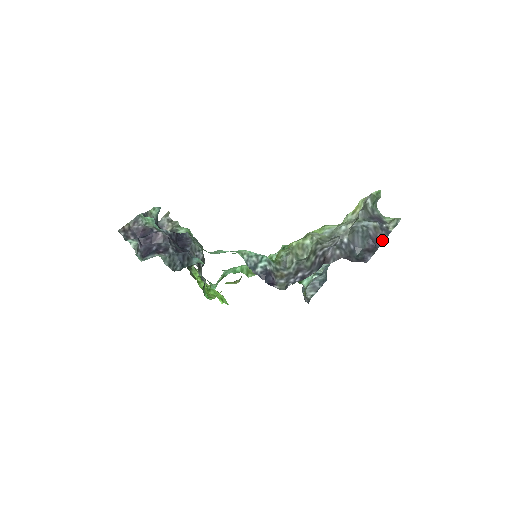
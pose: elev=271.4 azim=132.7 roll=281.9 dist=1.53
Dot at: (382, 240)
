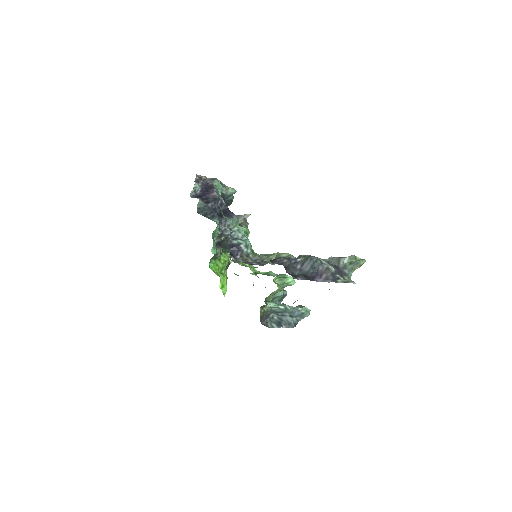
Dot at: (324, 280)
